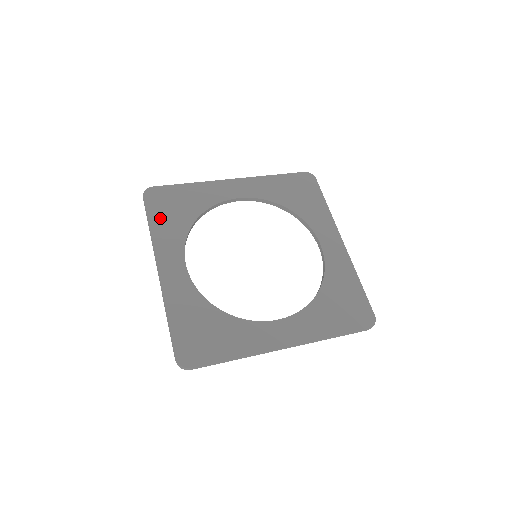
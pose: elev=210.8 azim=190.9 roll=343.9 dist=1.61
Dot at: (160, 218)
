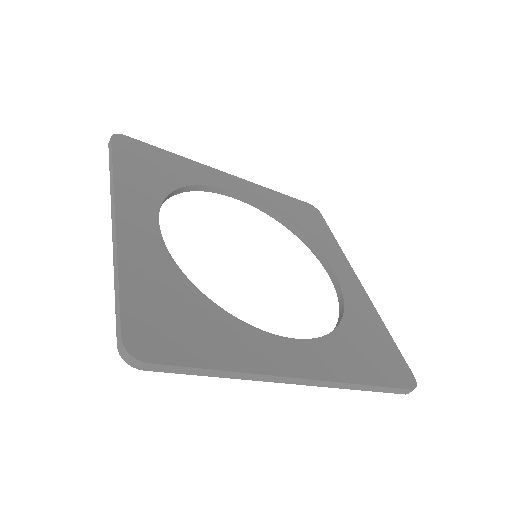
Dot at: (130, 166)
